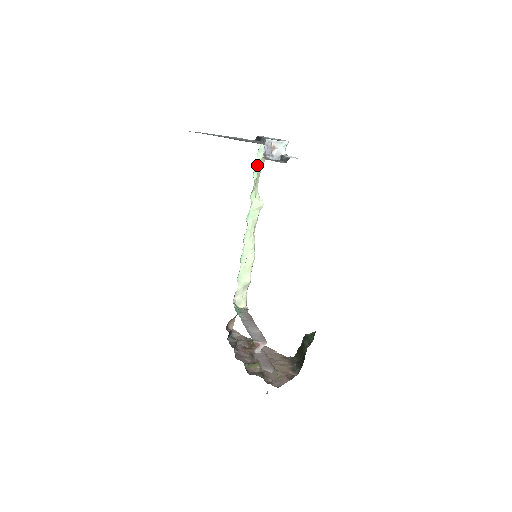
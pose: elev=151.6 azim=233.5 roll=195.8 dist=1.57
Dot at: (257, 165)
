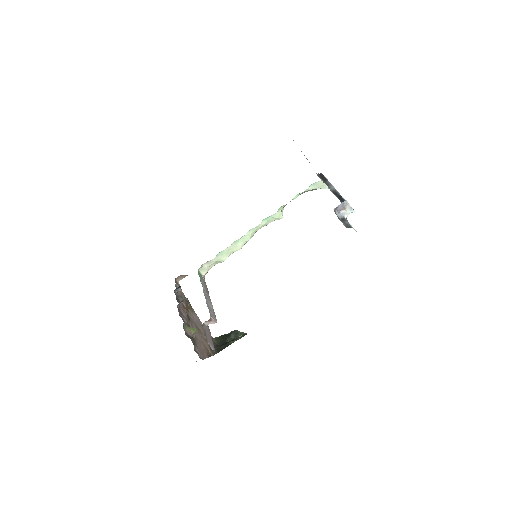
Dot at: occluded
